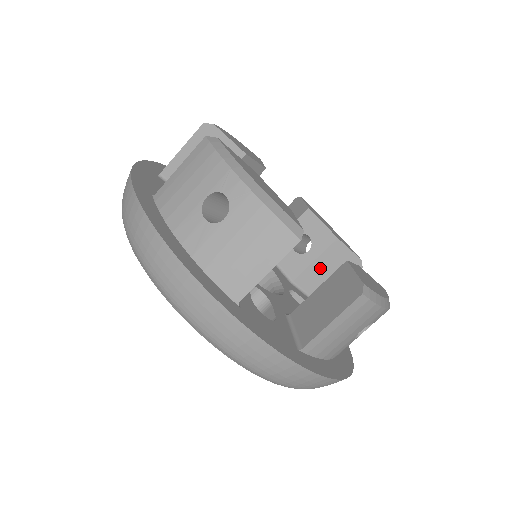
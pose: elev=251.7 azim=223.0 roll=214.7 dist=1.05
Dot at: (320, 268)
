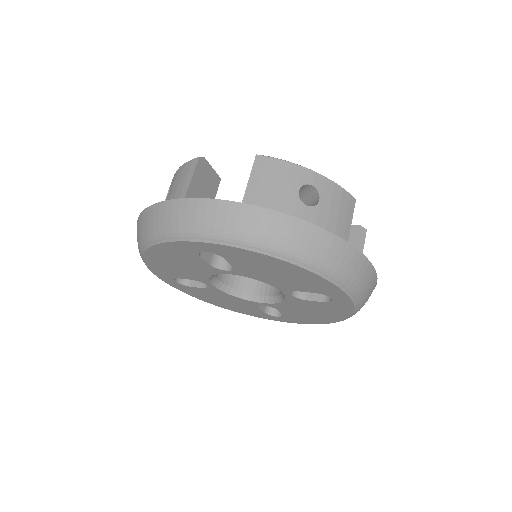
Dot at: occluded
